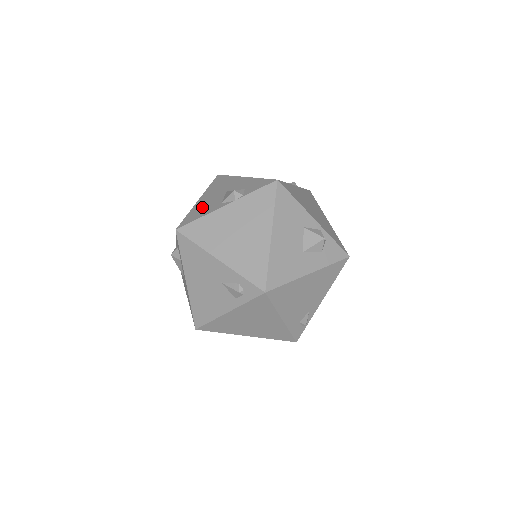
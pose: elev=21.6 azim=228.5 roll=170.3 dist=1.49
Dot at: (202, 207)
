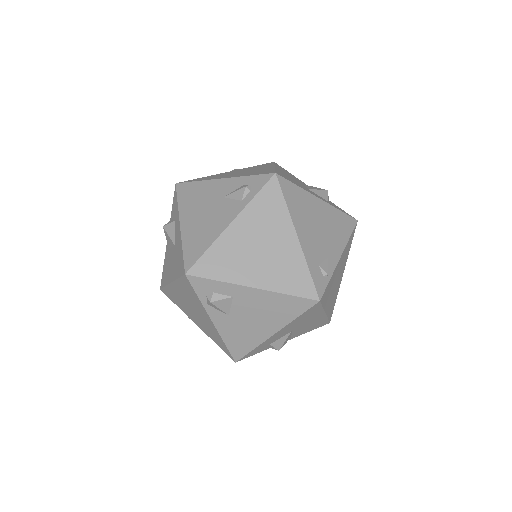
Dot at: occluded
